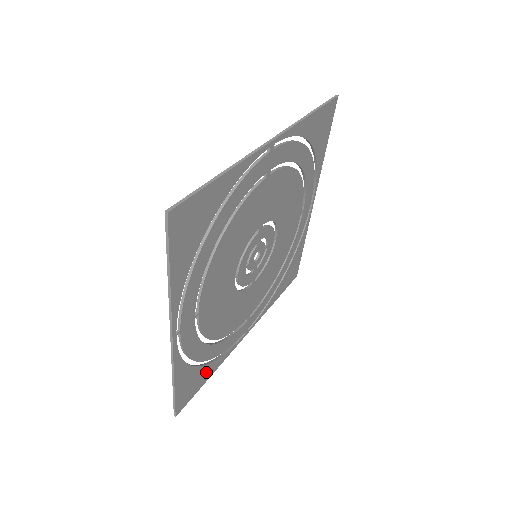
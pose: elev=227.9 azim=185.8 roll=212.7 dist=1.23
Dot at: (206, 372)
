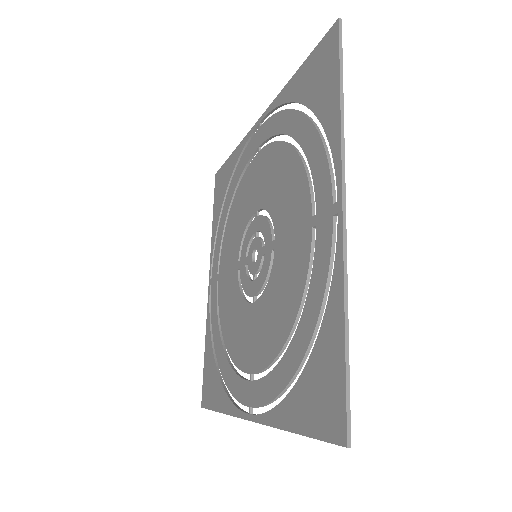
Dot at: (211, 356)
